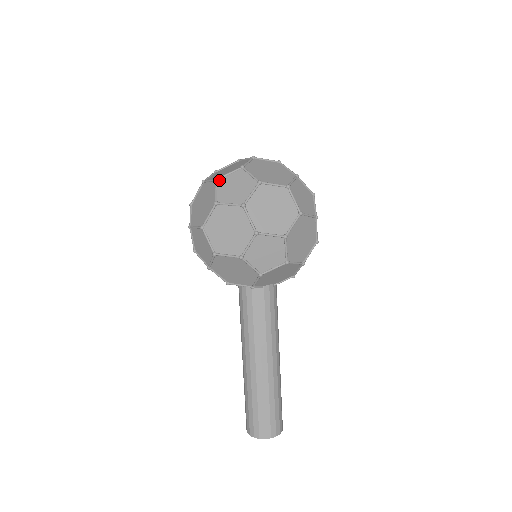
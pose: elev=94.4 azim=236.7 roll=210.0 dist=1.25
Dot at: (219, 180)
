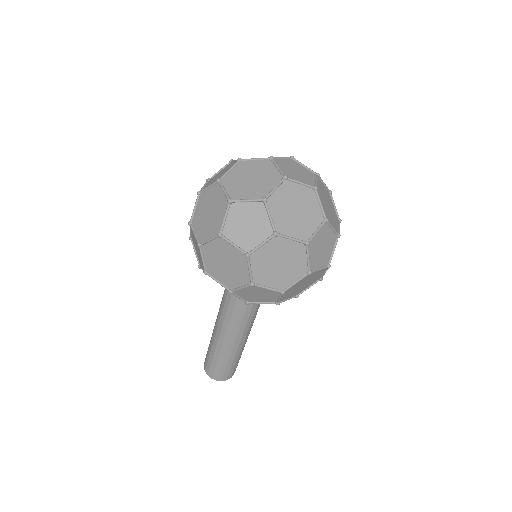
Dot at: (233, 203)
